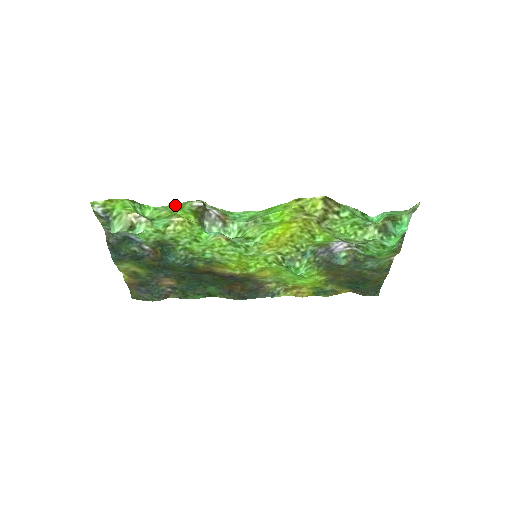
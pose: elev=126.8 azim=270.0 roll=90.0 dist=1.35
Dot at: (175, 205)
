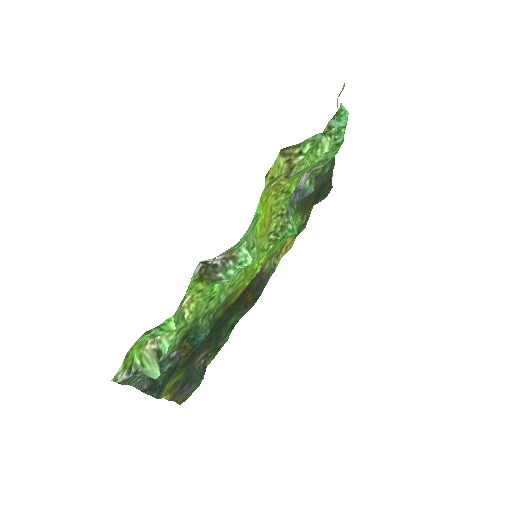
Dot at: occluded
